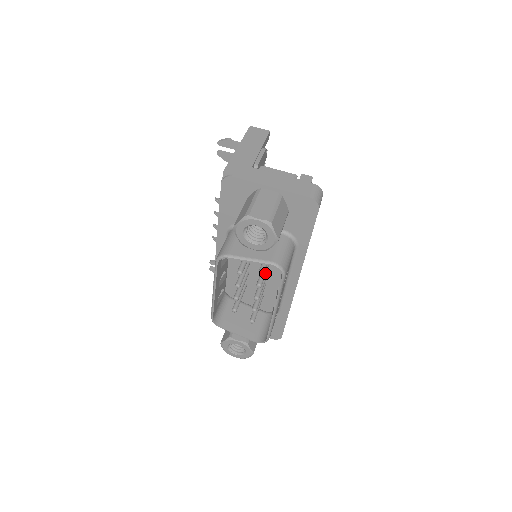
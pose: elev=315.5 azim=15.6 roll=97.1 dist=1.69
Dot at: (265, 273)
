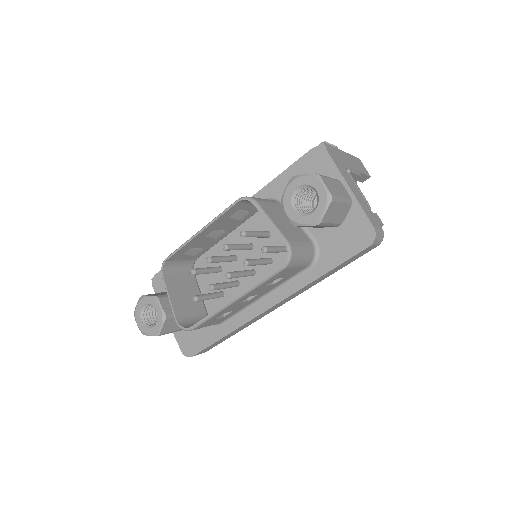
Dot at: (259, 263)
